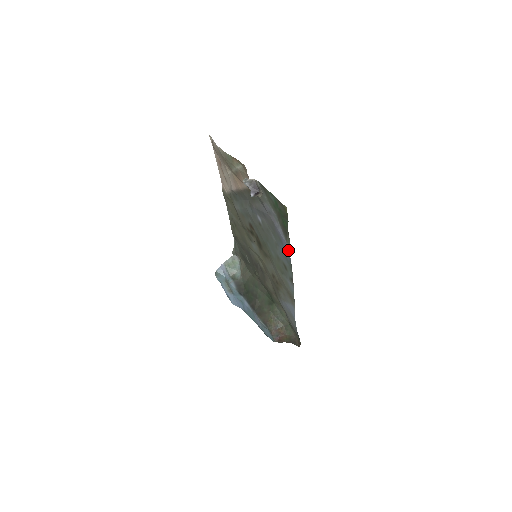
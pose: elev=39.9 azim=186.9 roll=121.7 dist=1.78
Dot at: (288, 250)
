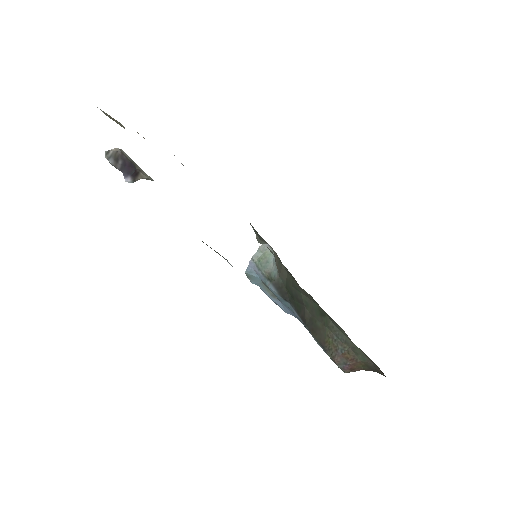
Dot at: occluded
